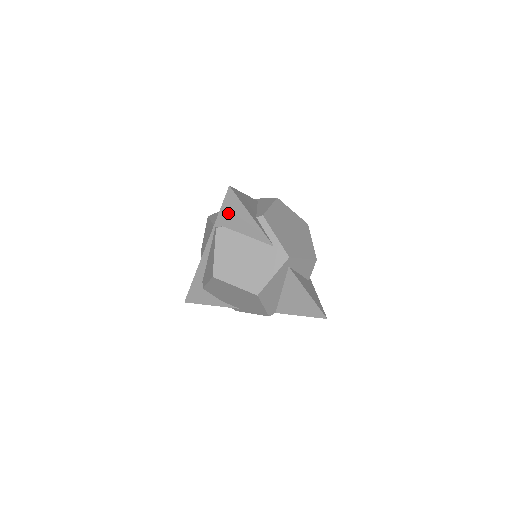
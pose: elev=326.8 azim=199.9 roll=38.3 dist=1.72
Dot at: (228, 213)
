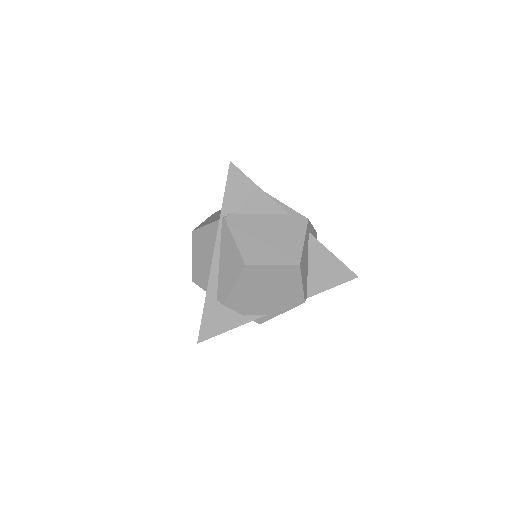
Dot at: (234, 194)
